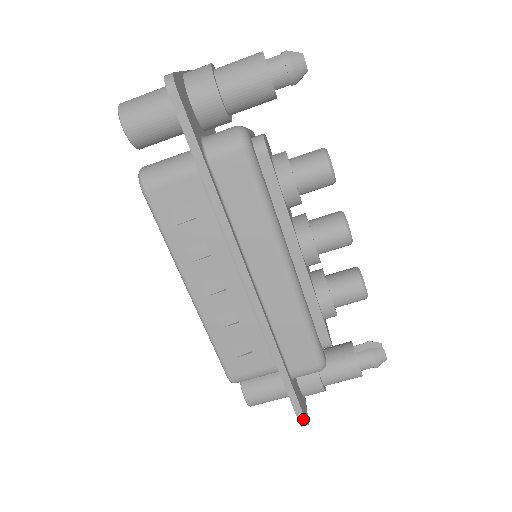
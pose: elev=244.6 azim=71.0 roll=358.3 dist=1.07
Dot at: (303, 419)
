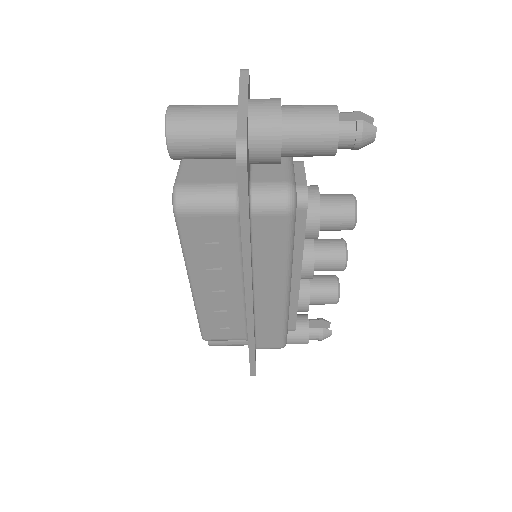
Dot at: (254, 374)
